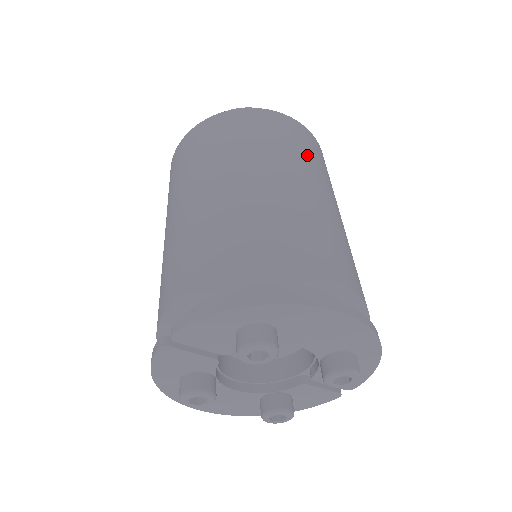
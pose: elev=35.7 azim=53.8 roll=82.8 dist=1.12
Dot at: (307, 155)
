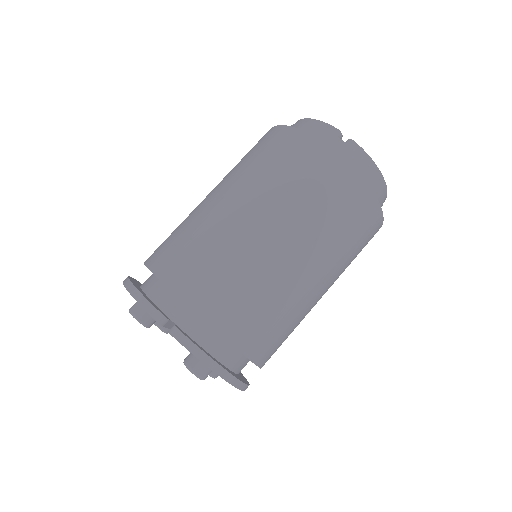
Dot at: occluded
